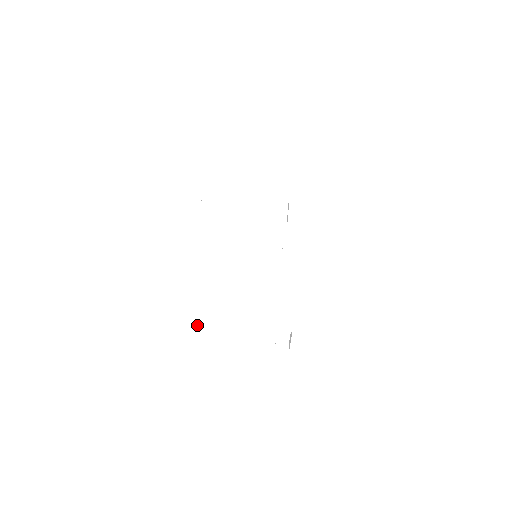
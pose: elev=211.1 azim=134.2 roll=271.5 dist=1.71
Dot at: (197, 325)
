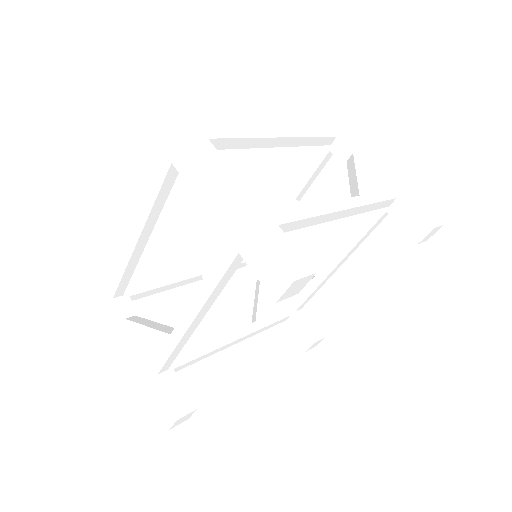
Dot at: (155, 292)
